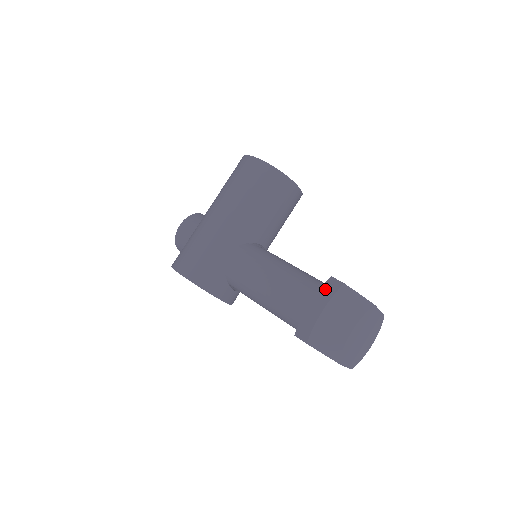
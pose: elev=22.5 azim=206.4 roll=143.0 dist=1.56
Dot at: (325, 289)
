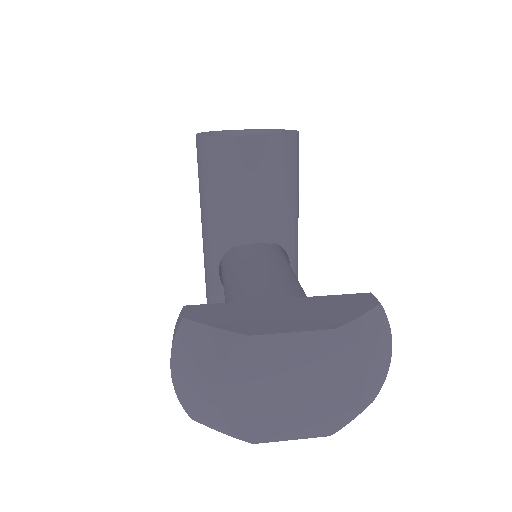
Dot at: occluded
